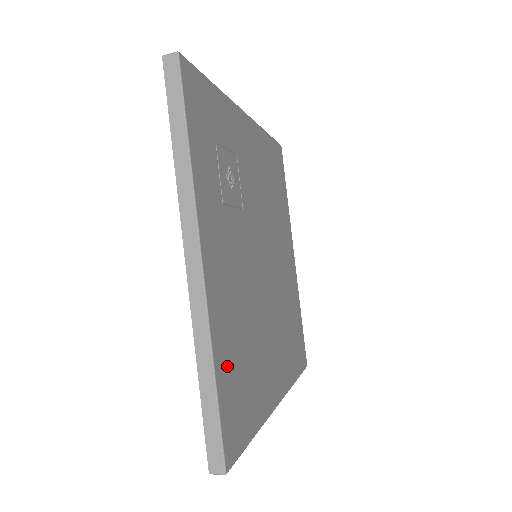
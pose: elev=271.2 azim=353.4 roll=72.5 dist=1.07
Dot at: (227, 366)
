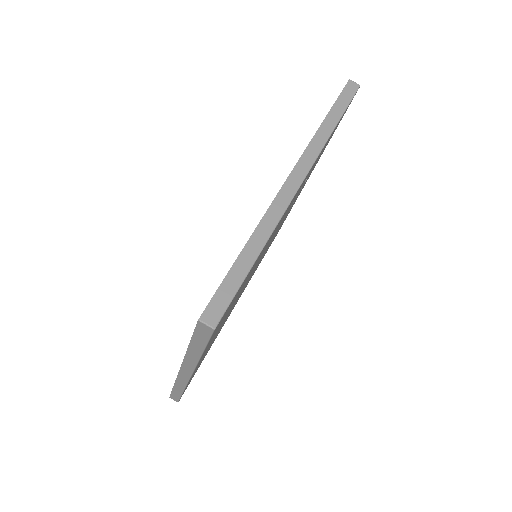
Dot at: (253, 266)
